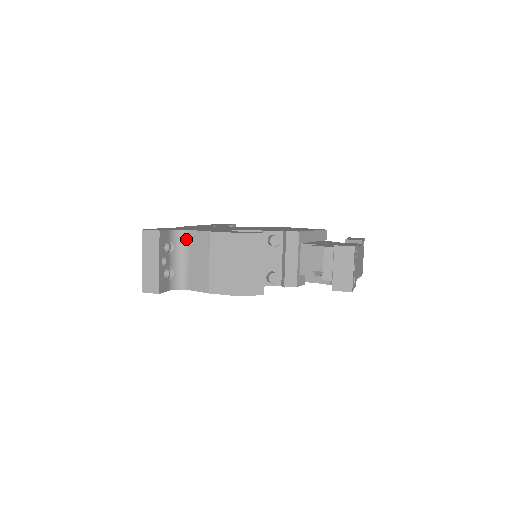
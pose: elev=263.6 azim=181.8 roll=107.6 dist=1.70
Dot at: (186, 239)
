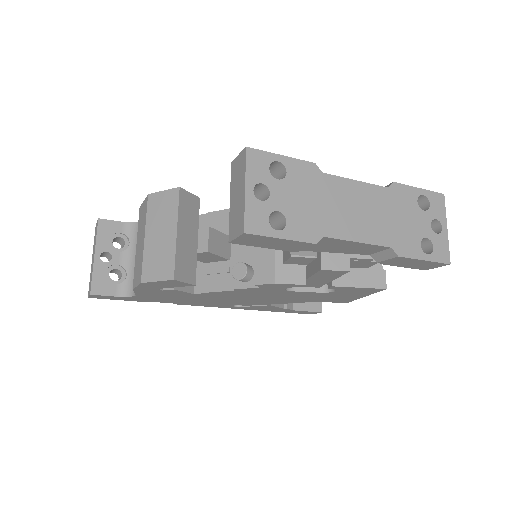
Dot at: occluded
